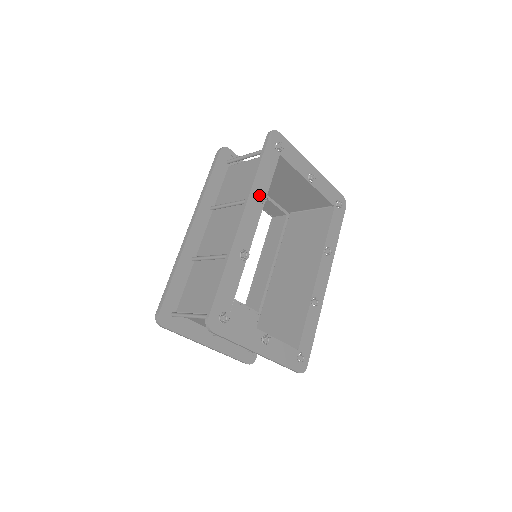
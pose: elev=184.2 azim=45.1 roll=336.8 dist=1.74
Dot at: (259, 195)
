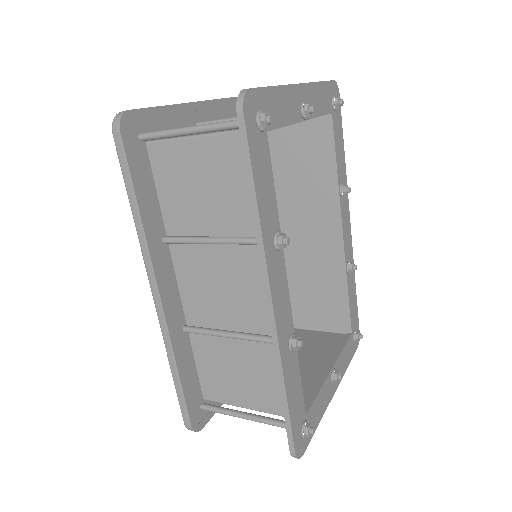
Dot at: (275, 244)
